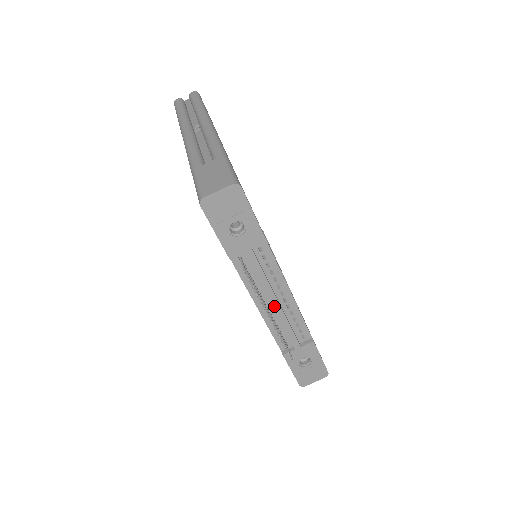
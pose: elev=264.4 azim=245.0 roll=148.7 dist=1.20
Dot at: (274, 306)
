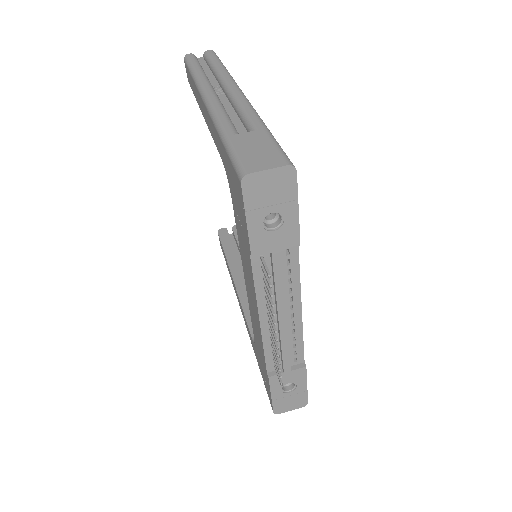
Dot at: (280, 321)
